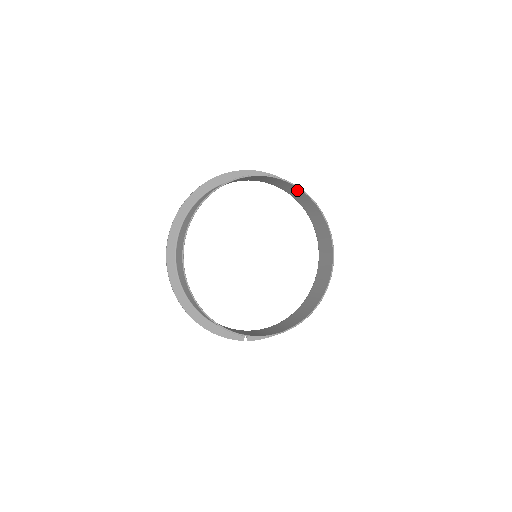
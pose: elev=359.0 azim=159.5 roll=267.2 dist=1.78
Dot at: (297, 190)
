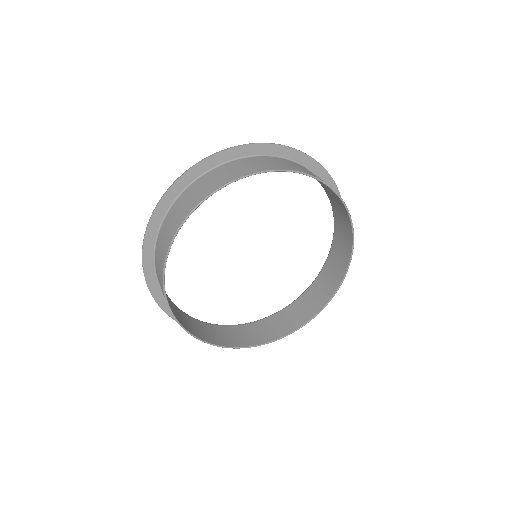
Dot at: (337, 198)
